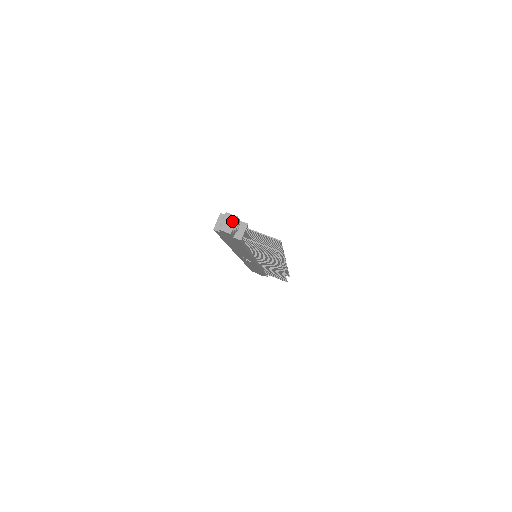
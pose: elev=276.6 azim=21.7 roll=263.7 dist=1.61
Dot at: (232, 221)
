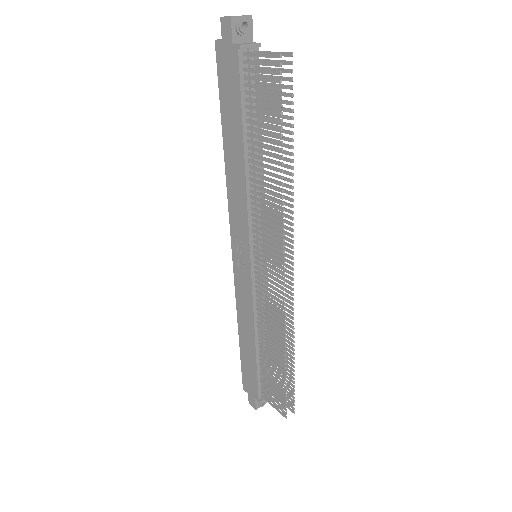
Dot at: occluded
